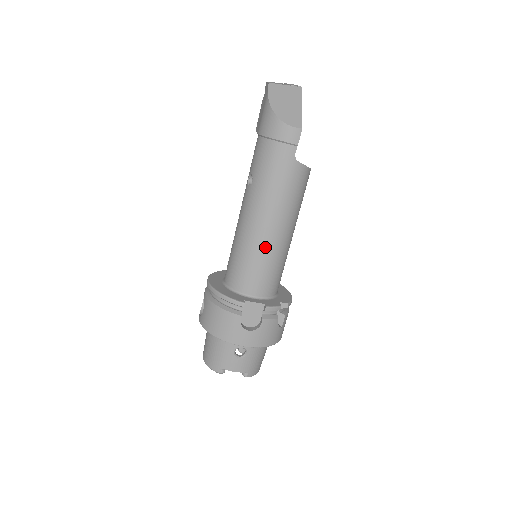
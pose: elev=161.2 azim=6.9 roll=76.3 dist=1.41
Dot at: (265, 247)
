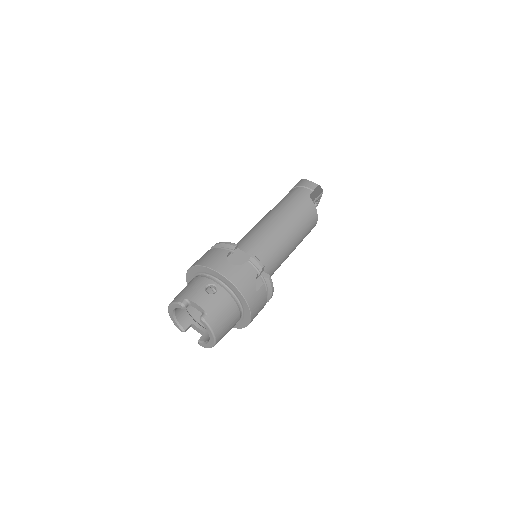
Dot at: (269, 231)
